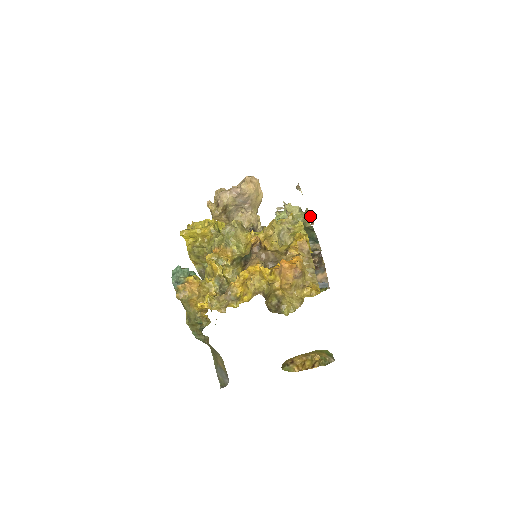
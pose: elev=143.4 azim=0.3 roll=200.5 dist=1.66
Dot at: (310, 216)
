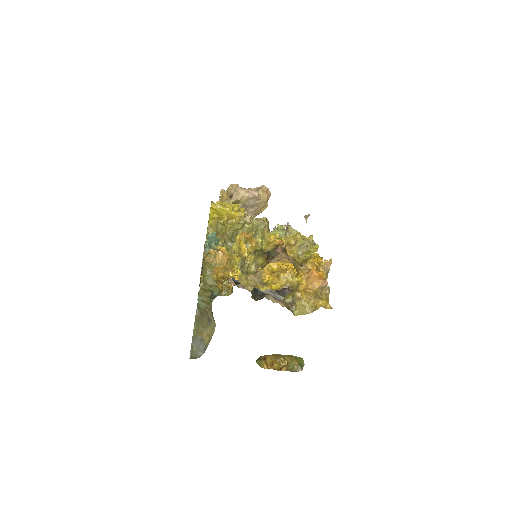
Dot at: occluded
